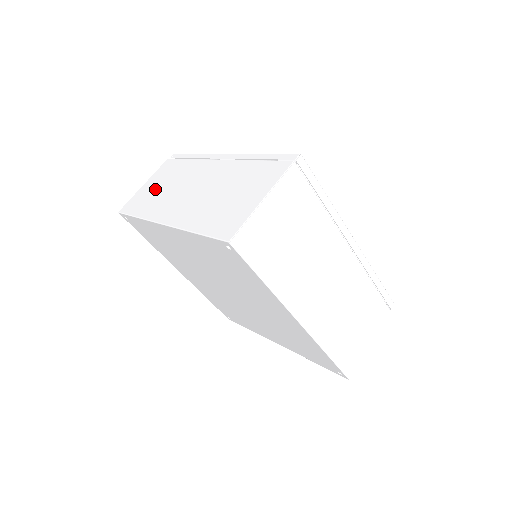
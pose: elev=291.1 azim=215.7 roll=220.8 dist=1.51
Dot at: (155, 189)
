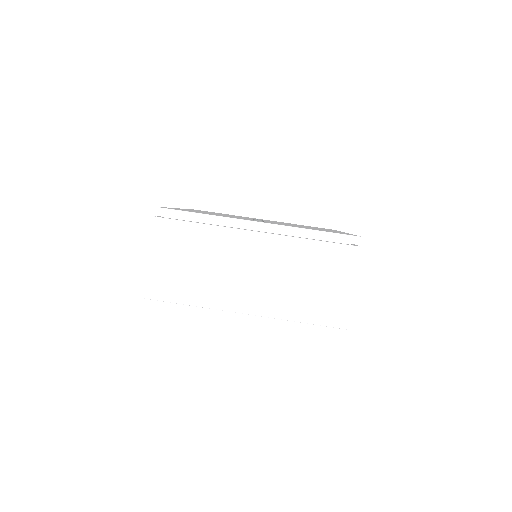
Dot at: occluded
